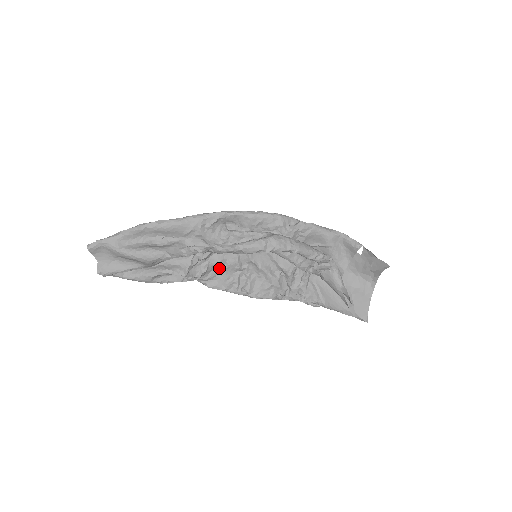
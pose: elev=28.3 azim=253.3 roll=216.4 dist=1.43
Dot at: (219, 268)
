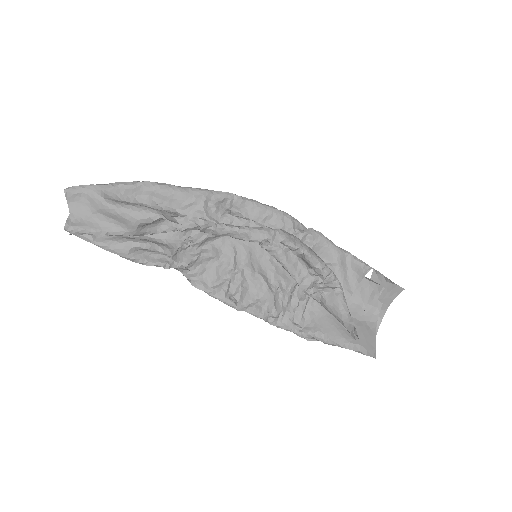
Dot at: (210, 263)
